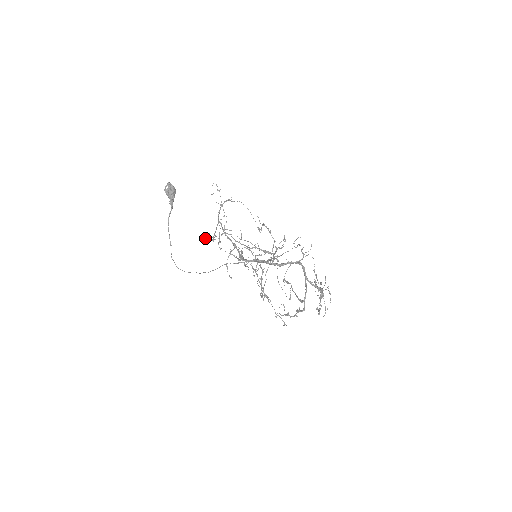
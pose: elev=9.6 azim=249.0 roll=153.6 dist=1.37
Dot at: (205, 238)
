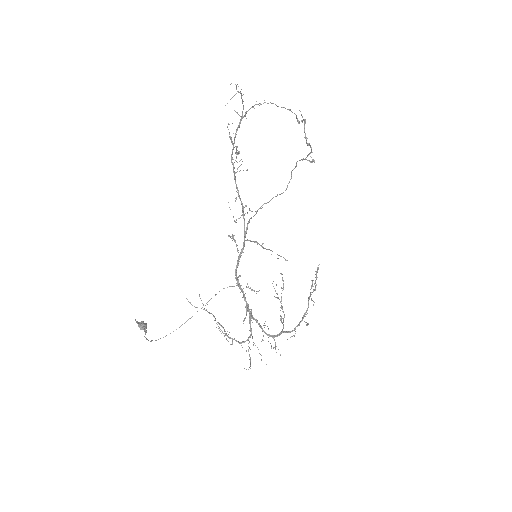
Dot at: occluded
